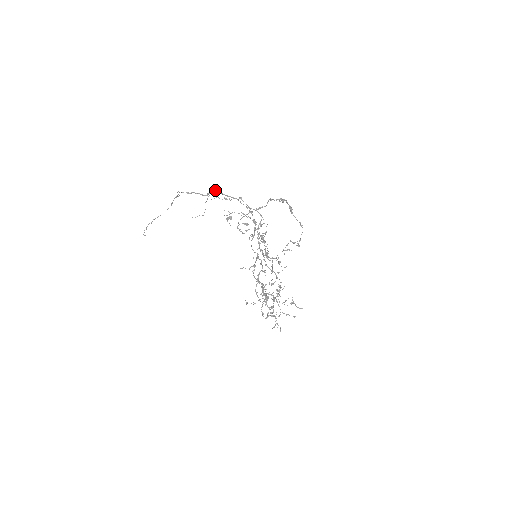
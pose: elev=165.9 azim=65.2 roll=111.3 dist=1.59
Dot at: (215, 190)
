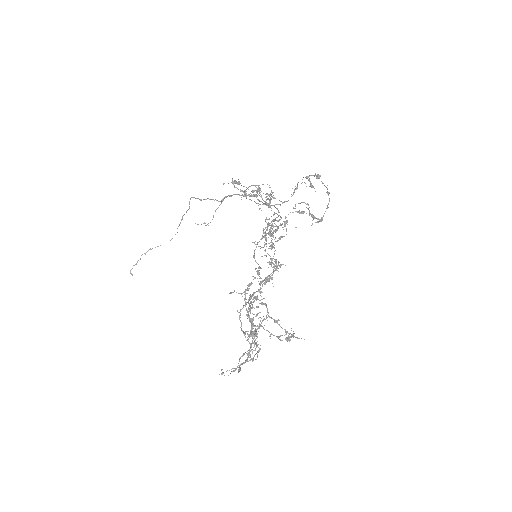
Dot at: (233, 194)
